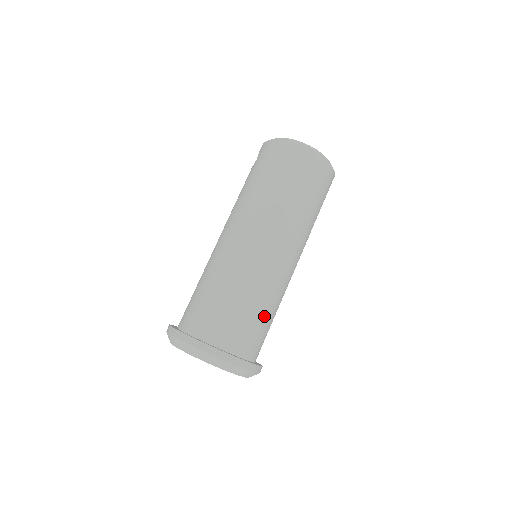
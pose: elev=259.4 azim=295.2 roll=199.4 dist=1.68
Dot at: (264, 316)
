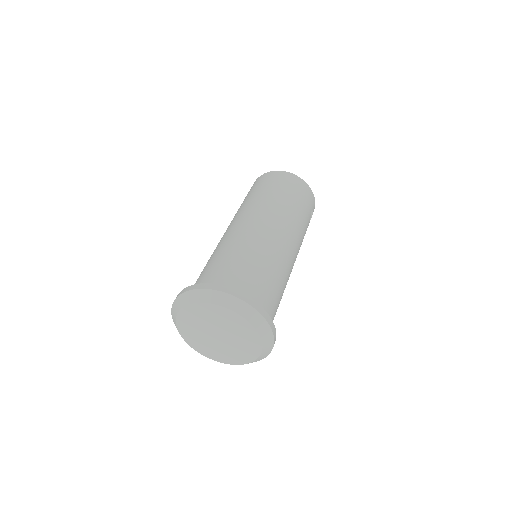
Dot at: (268, 275)
